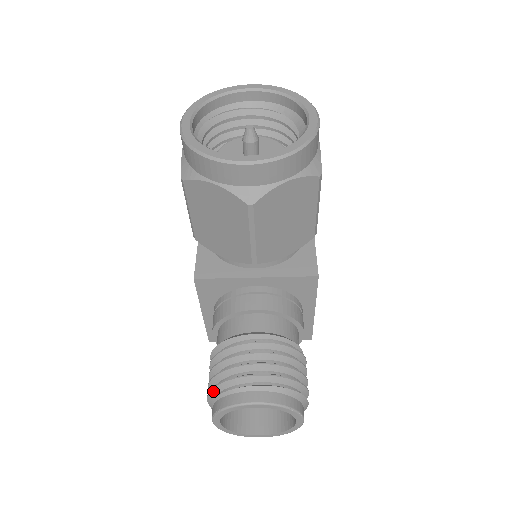
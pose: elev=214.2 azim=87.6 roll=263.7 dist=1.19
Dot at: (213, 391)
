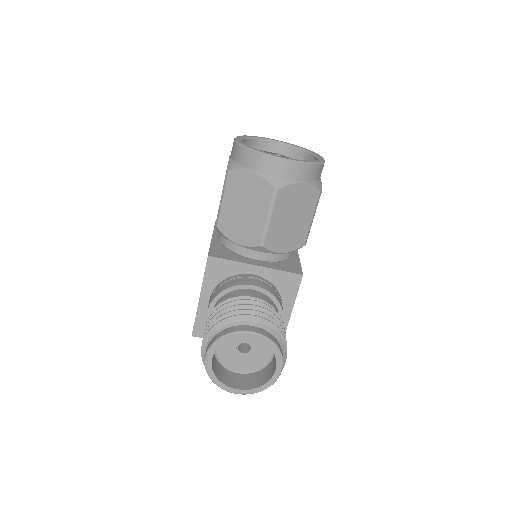
Dot at: (213, 329)
